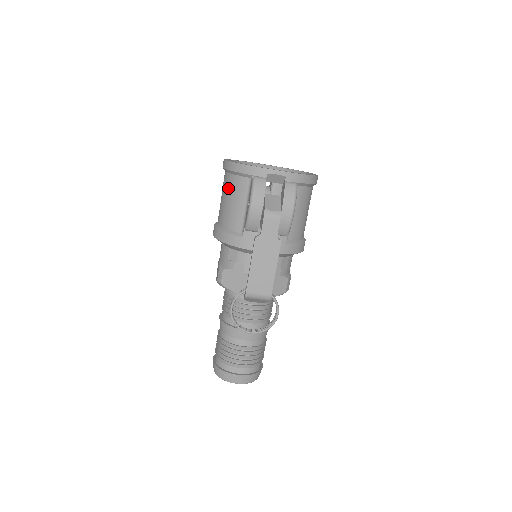
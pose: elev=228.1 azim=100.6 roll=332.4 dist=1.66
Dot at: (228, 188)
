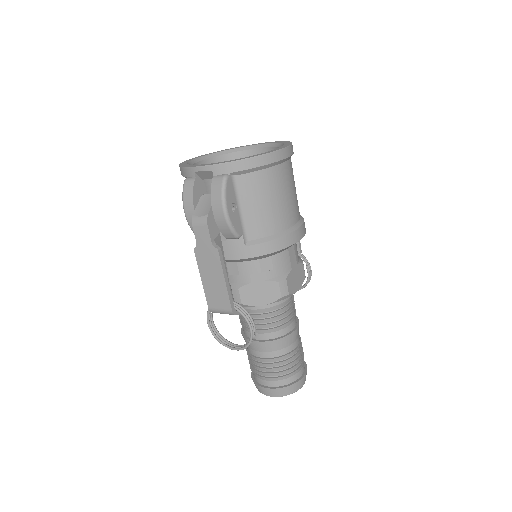
Dot at: occluded
